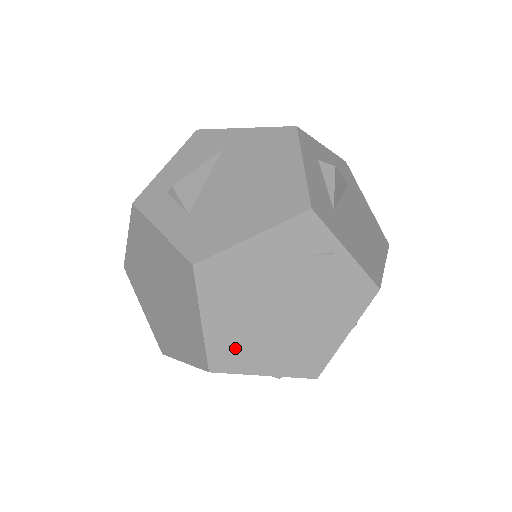
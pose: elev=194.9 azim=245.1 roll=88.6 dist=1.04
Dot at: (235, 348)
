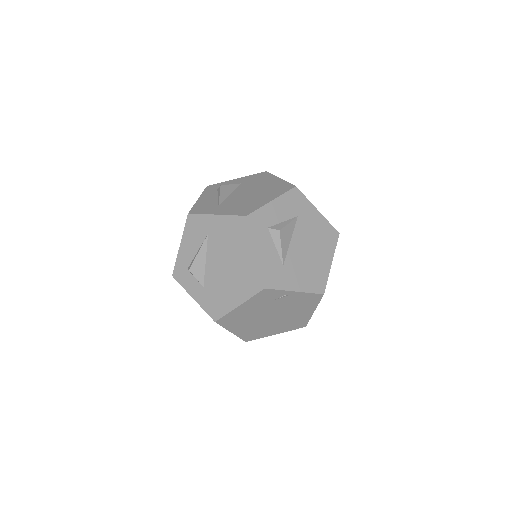
Dot at: (254, 333)
